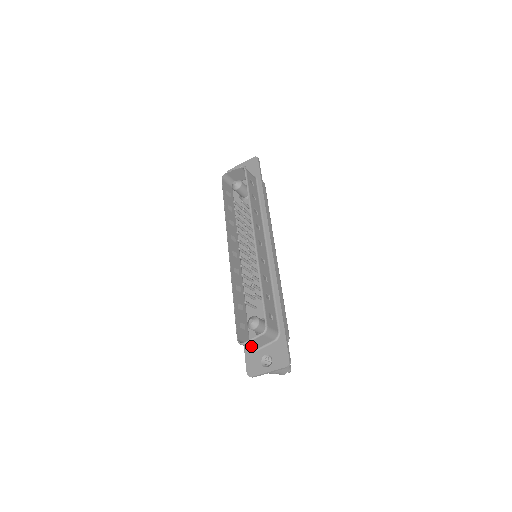
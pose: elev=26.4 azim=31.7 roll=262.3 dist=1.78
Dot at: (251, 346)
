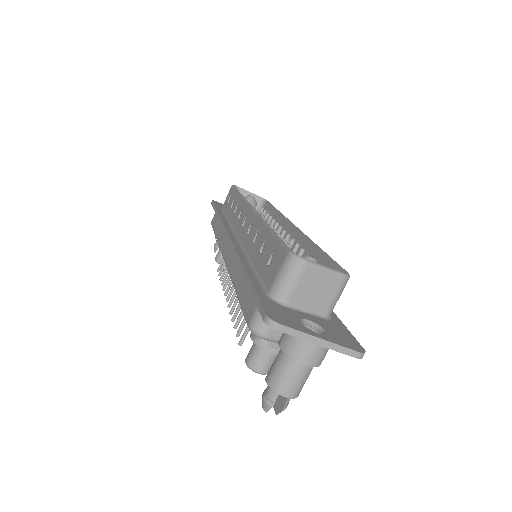
Dot at: (299, 283)
